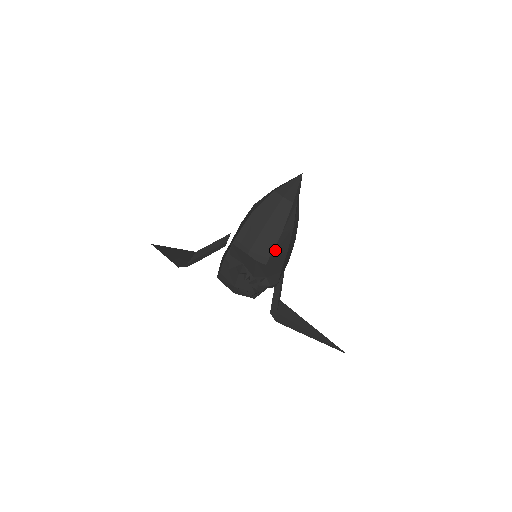
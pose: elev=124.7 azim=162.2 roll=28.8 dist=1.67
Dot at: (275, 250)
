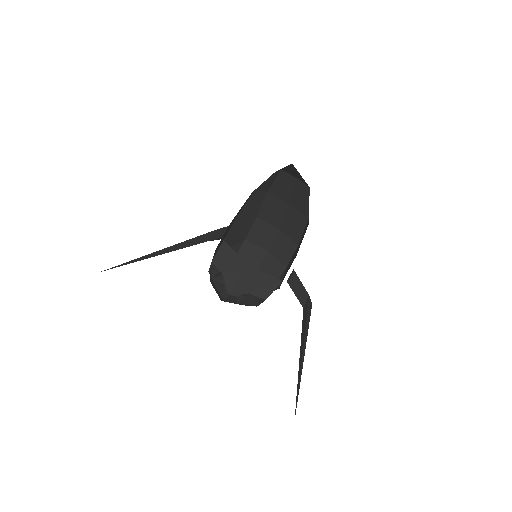
Dot at: occluded
